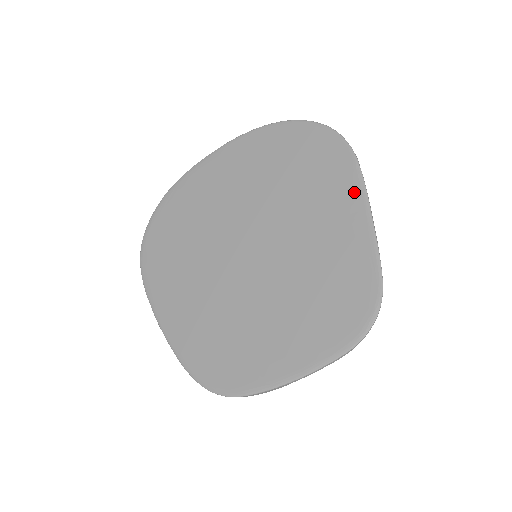
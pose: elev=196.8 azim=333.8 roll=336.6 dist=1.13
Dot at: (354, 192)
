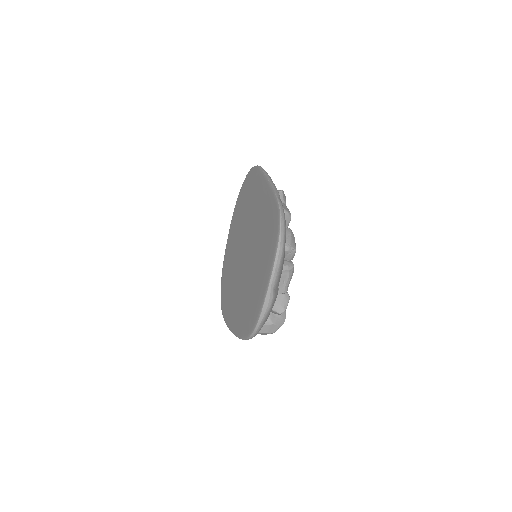
Dot at: (262, 180)
